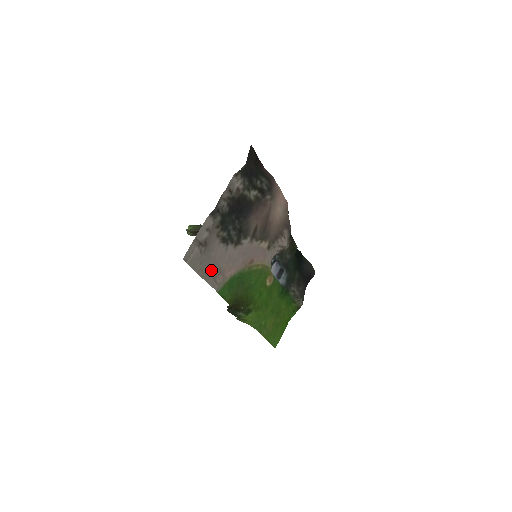
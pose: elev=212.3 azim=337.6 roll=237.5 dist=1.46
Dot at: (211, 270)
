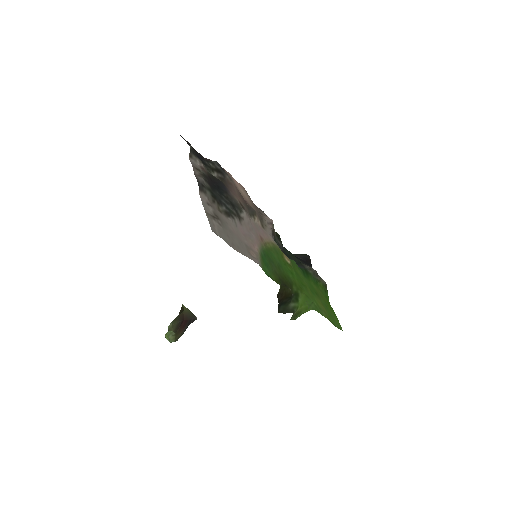
Dot at: (240, 245)
